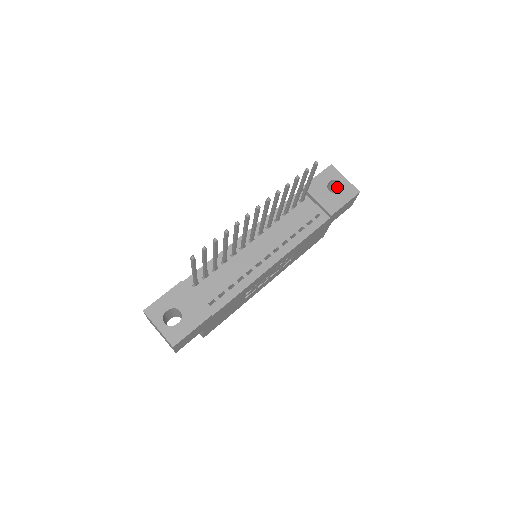
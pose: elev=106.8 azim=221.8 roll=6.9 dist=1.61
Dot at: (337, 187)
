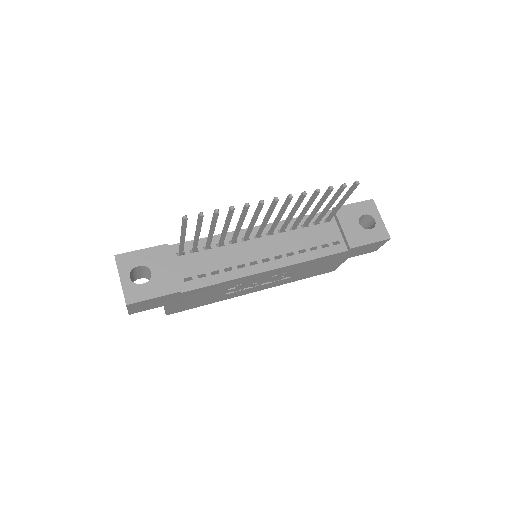
Dot at: (369, 224)
